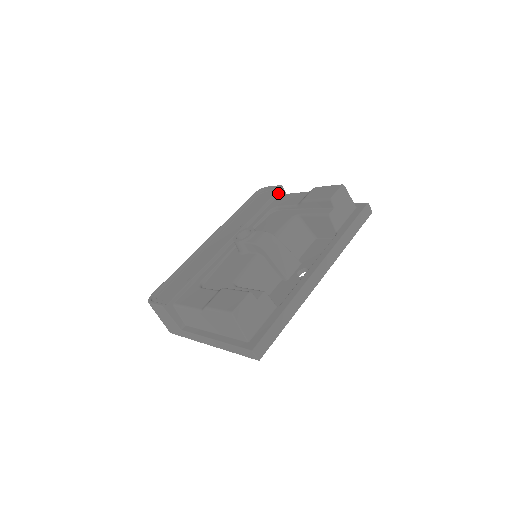
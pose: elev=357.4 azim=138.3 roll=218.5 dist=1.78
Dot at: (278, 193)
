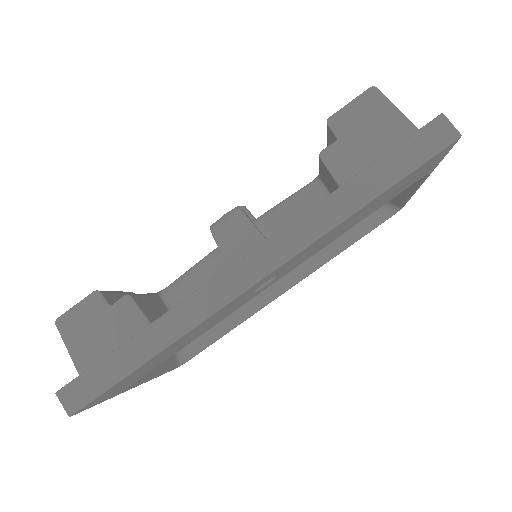
Dot at: occluded
